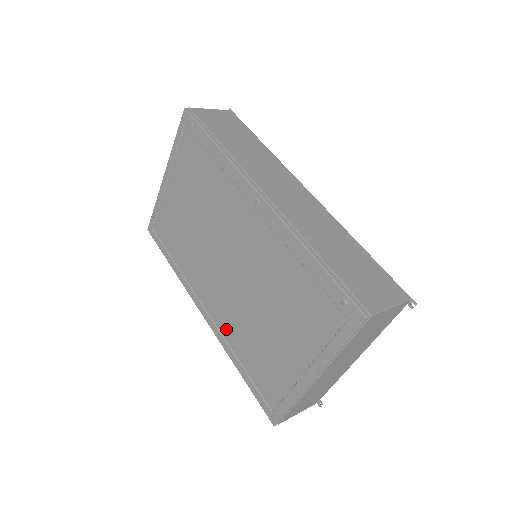
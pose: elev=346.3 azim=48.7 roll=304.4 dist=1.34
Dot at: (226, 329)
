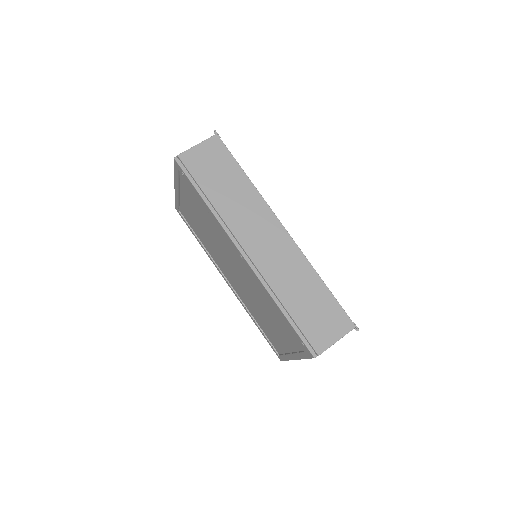
Dot at: (243, 300)
